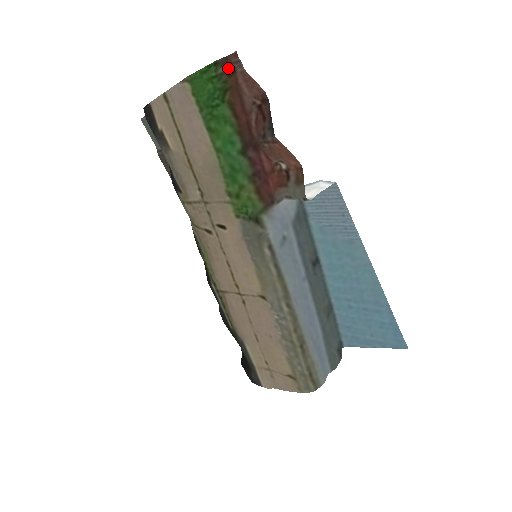
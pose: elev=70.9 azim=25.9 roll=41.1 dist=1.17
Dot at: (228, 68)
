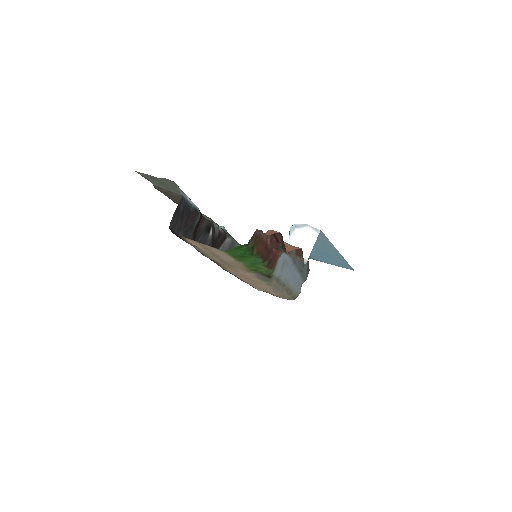
Dot at: (255, 238)
